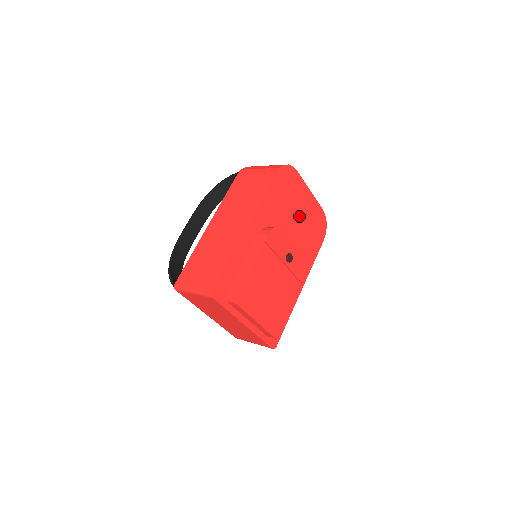
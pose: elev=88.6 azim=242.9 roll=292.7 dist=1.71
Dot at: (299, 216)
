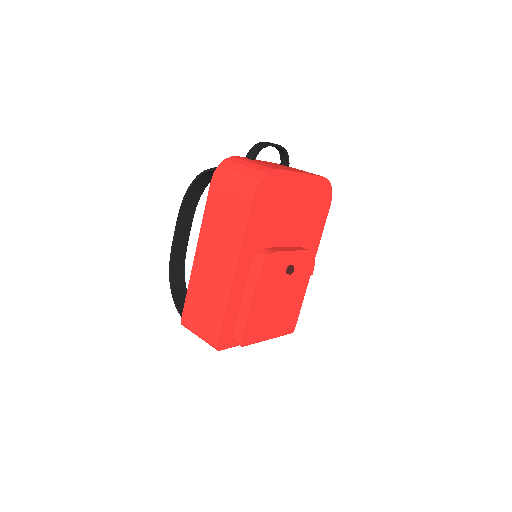
Dot at: (294, 210)
